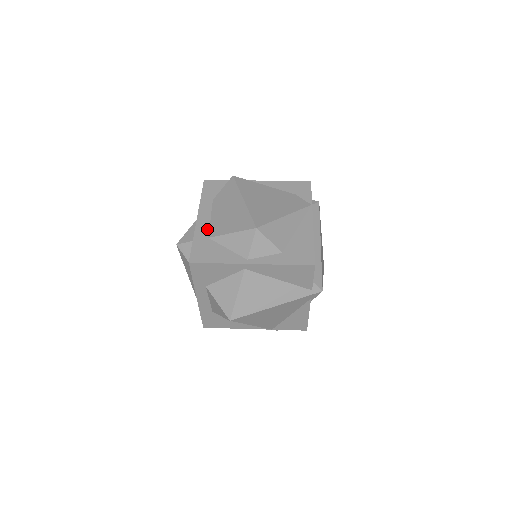
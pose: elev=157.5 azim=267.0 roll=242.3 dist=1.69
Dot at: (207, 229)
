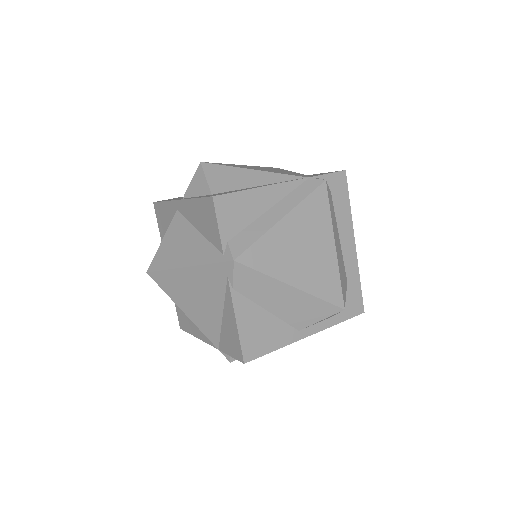
Dot at: occluded
